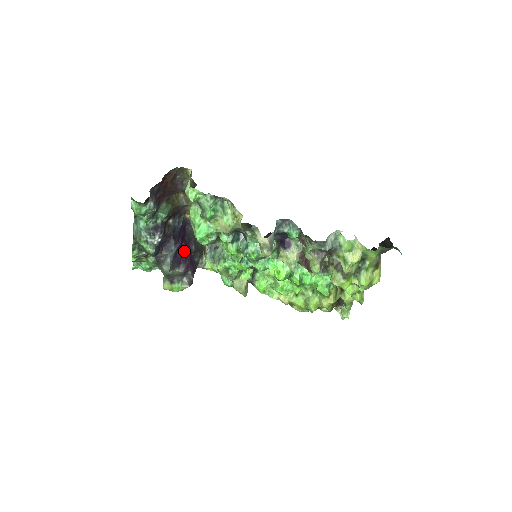
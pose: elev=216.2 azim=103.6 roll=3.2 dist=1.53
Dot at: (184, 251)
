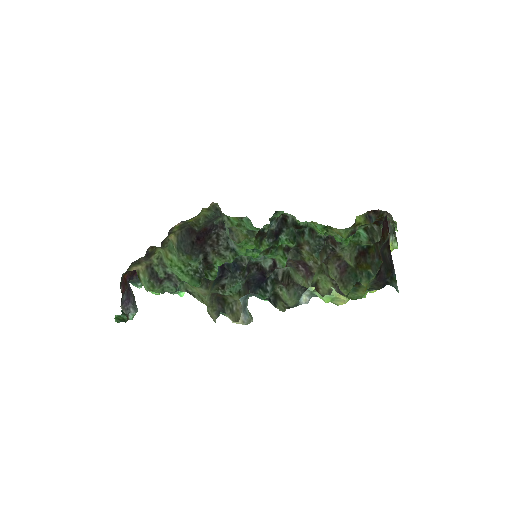
Dot at: occluded
